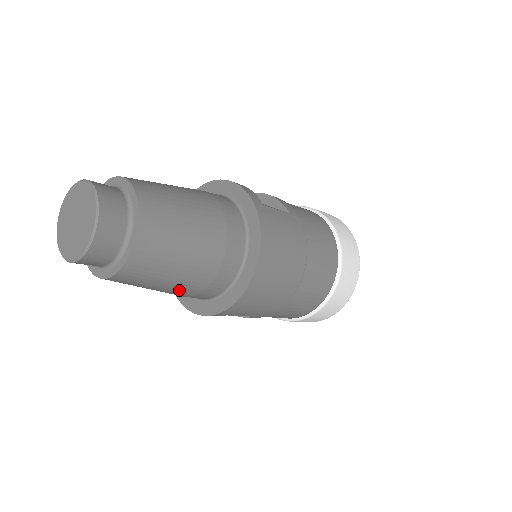
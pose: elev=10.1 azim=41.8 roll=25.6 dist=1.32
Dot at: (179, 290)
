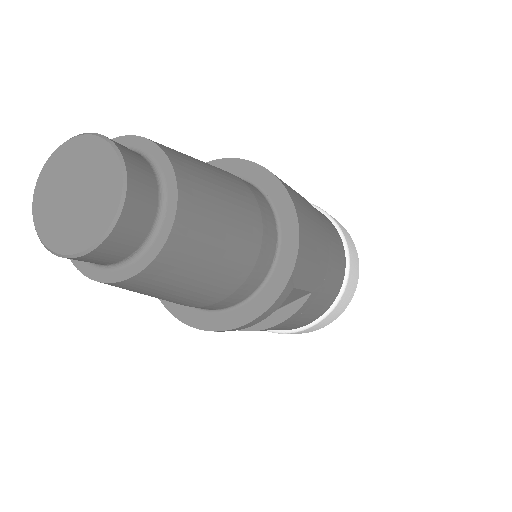
Dot at: (238, 258)
